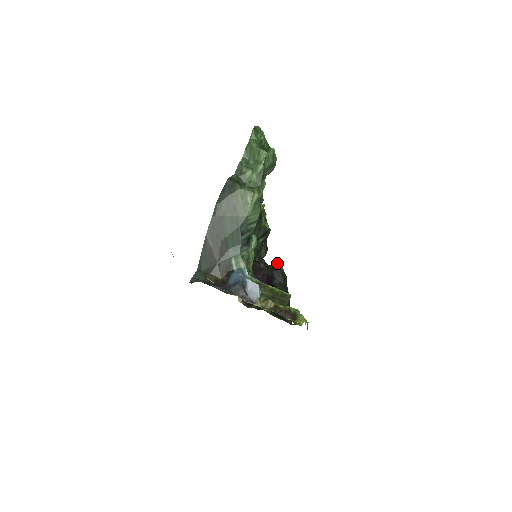
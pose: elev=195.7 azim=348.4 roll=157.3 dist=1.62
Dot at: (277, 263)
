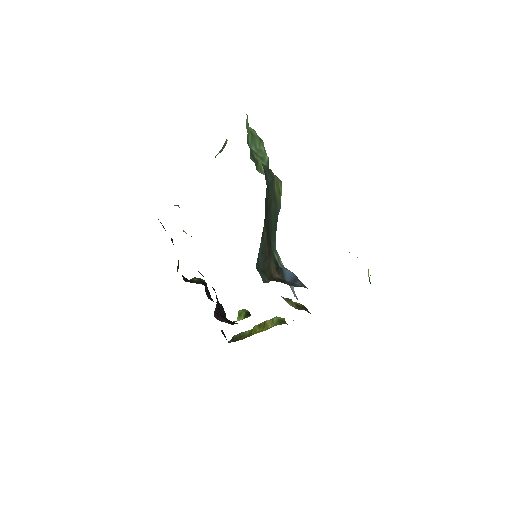
Dot at: (194, 277)
